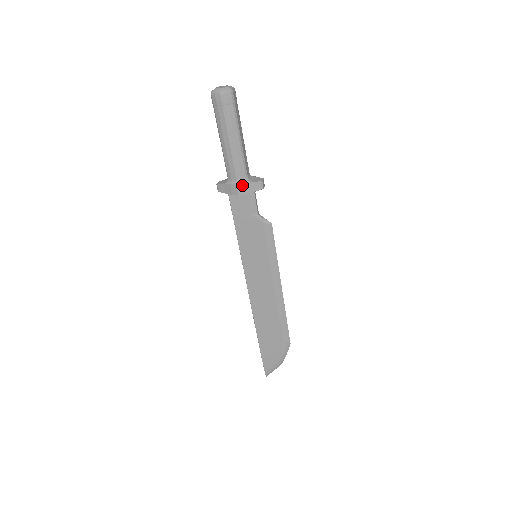
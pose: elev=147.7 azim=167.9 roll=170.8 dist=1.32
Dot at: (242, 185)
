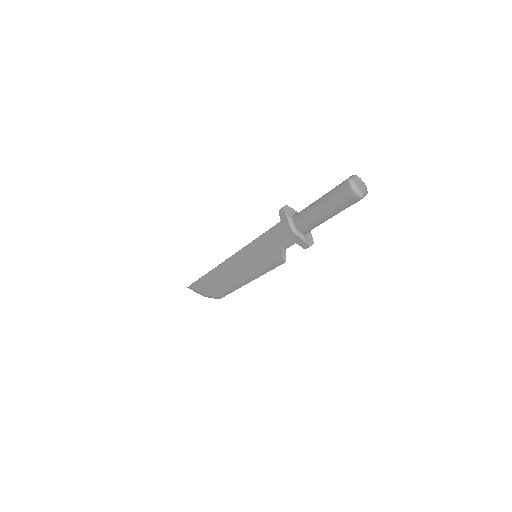
Dot at: (295, 234)
